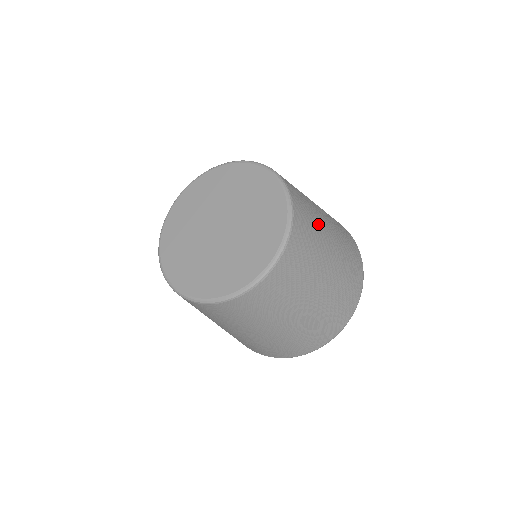
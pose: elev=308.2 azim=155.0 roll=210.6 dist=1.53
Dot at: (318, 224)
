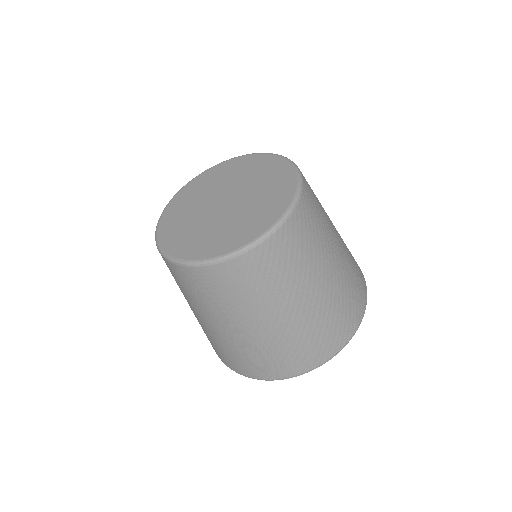
Dot at: (318, 249)
